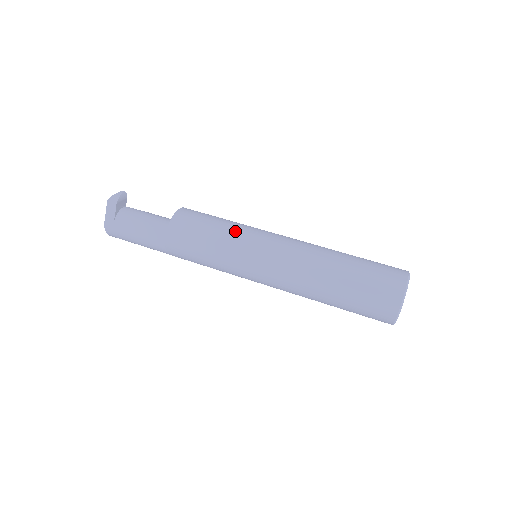
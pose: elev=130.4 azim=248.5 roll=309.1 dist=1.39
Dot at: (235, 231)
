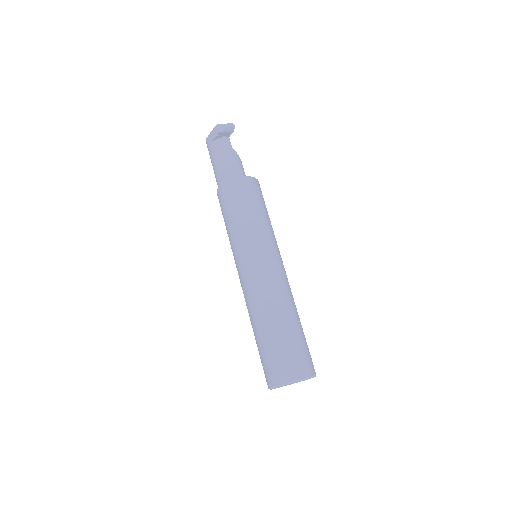
Dot at: (250, 230)
